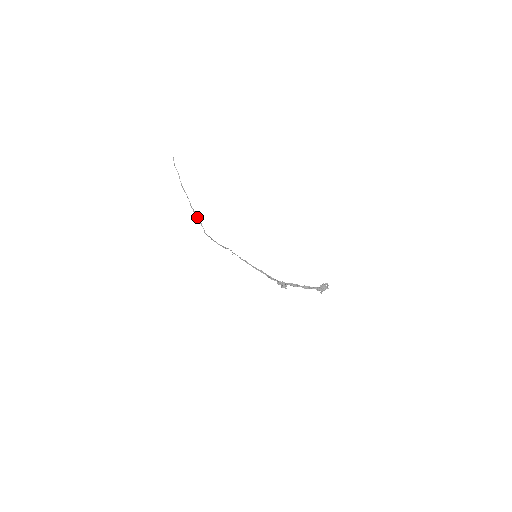
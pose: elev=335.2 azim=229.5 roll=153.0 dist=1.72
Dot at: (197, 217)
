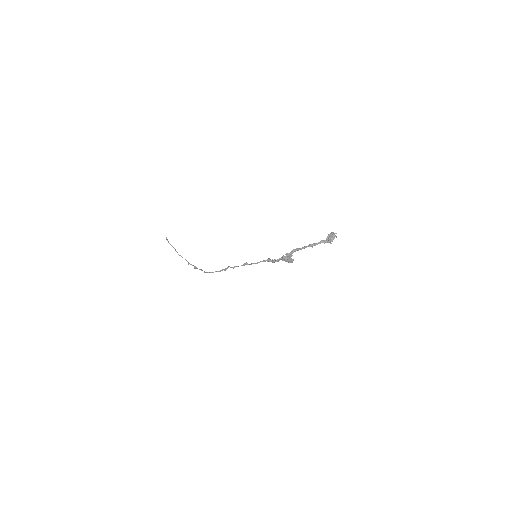
Dot at: (196, 267)
